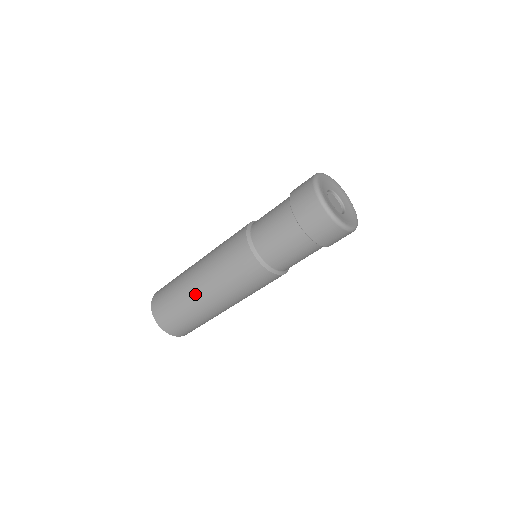
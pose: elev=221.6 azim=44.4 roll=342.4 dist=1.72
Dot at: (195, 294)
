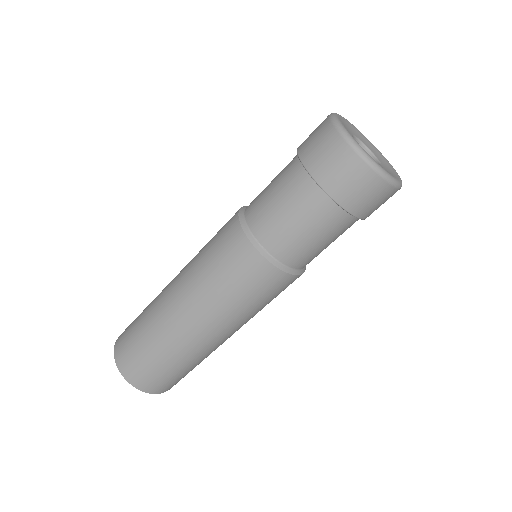
Dot at: (193, 341)
